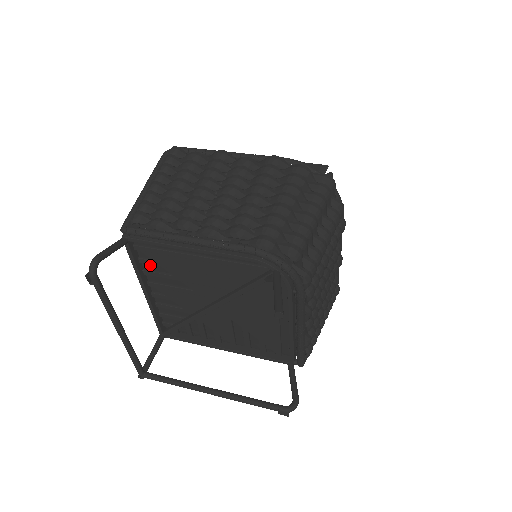
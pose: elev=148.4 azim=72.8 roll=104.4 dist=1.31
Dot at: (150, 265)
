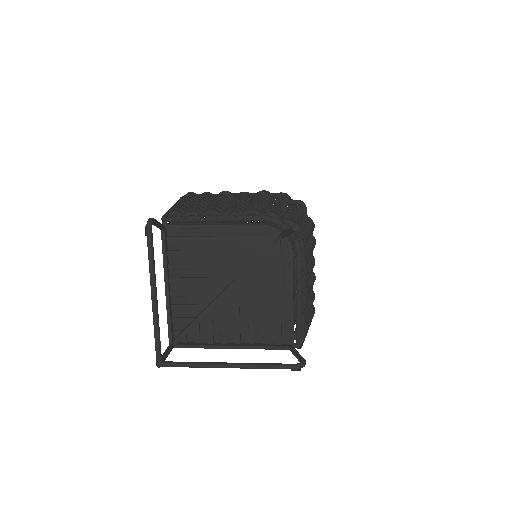
Dot at: (176, 258)
